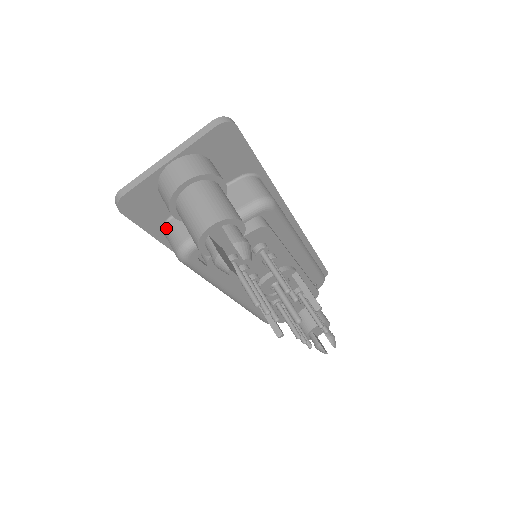
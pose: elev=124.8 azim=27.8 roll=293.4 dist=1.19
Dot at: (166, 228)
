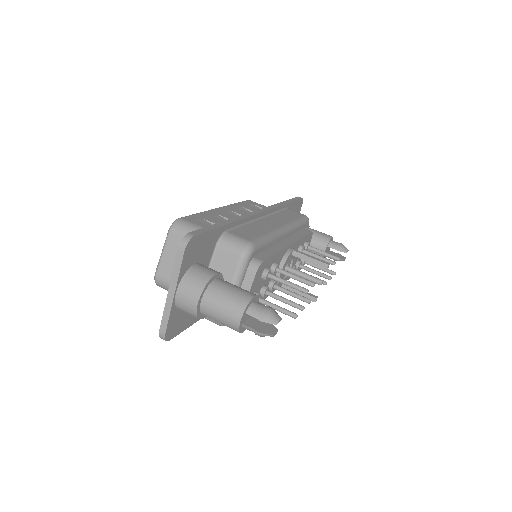
Dot at: occluded
